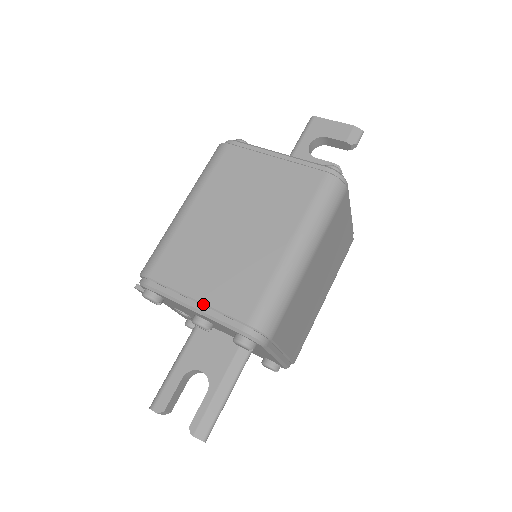
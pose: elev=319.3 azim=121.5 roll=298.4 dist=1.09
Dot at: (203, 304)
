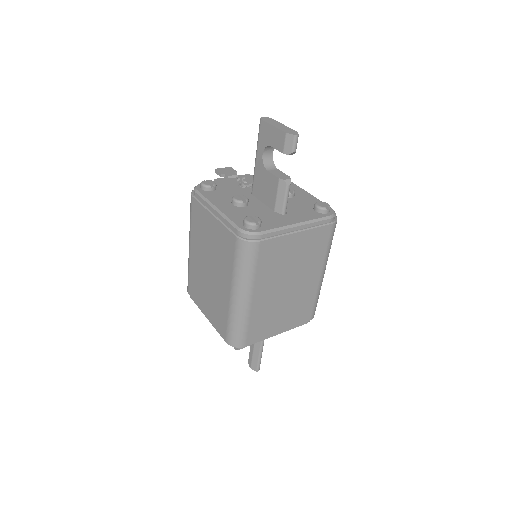
Dot at: (209, 320)
